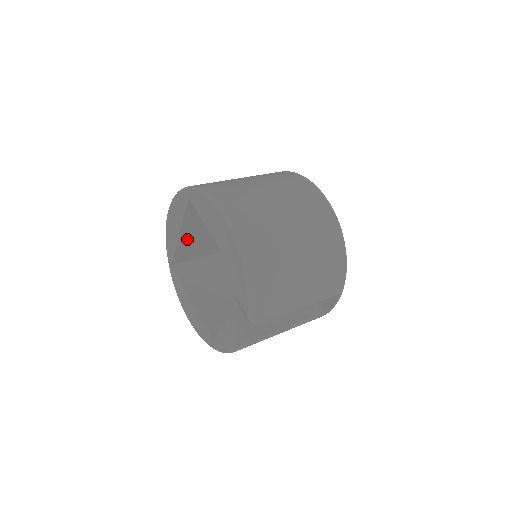
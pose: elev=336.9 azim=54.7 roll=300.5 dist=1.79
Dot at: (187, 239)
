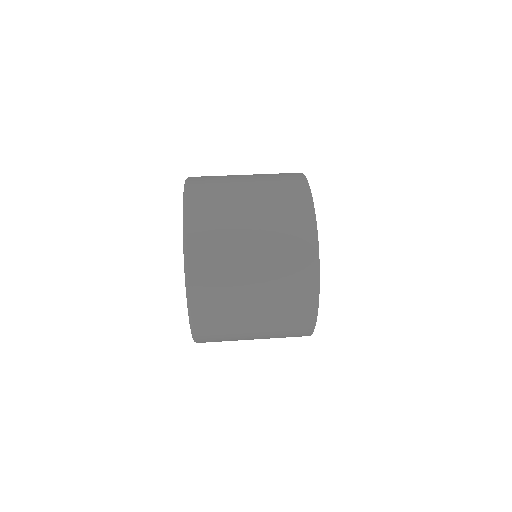
Dot at: occluded
